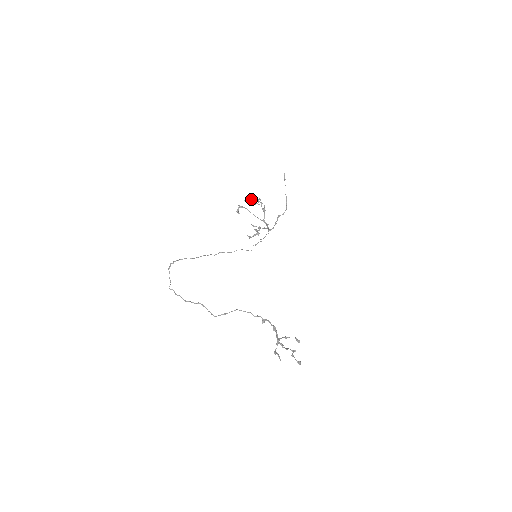
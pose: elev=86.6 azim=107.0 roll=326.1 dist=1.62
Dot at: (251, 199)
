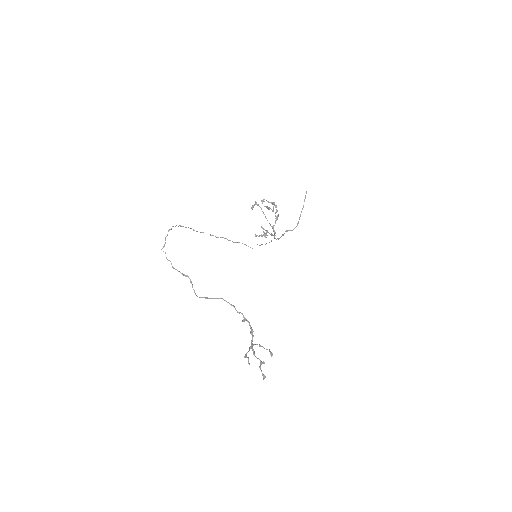
Dot at: (269, 202)
